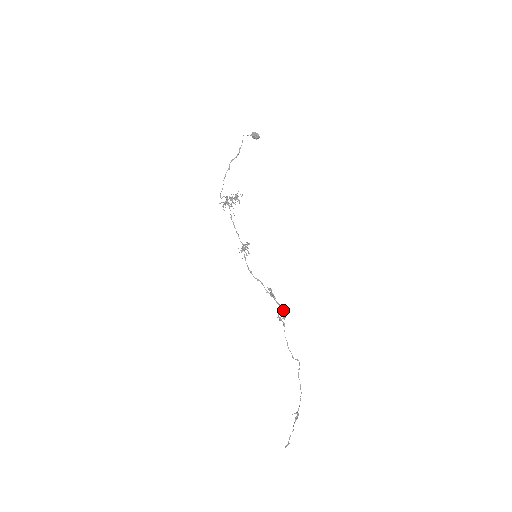
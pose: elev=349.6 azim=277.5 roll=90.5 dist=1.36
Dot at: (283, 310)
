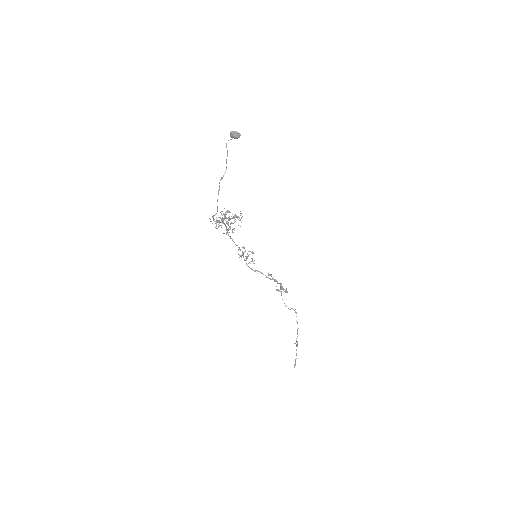
Dot at: (286, 289)
